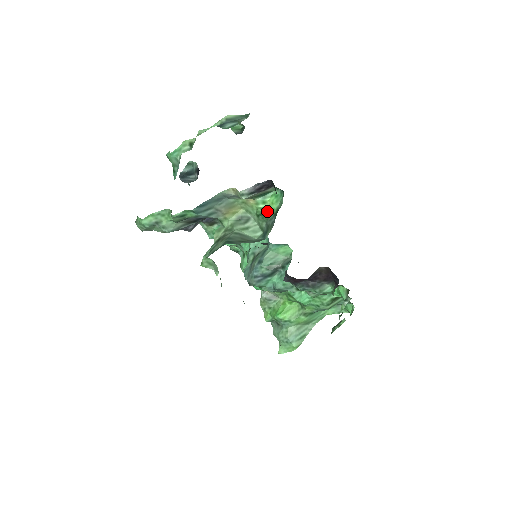
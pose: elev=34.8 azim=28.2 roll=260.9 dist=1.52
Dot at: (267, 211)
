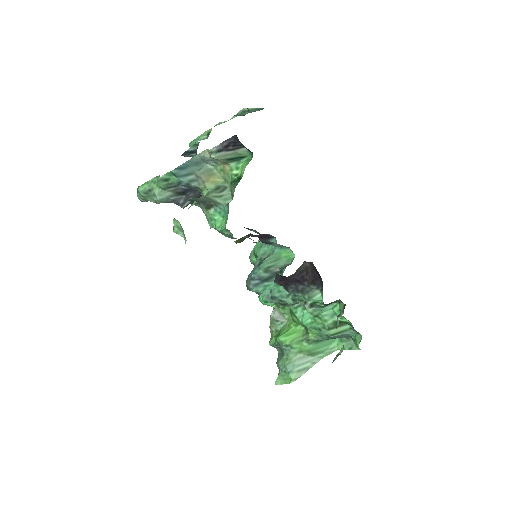
Dot at: (239, 177)
